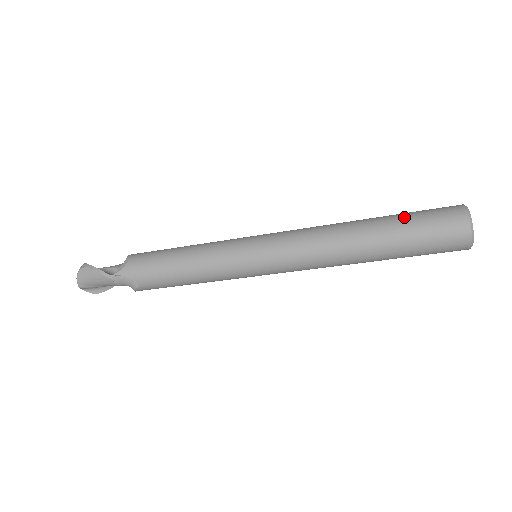
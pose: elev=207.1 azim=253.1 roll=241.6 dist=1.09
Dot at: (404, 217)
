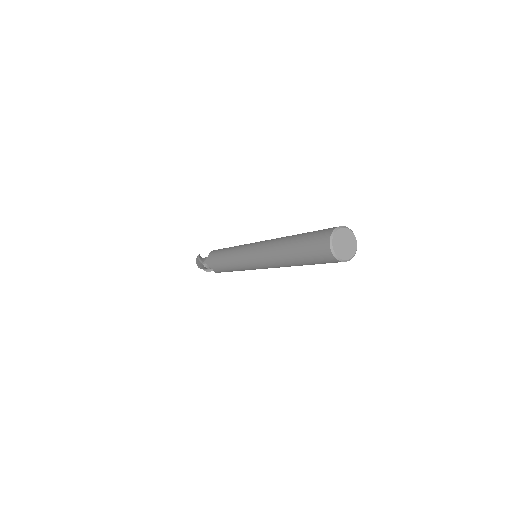
Dot at: (305, 236)
